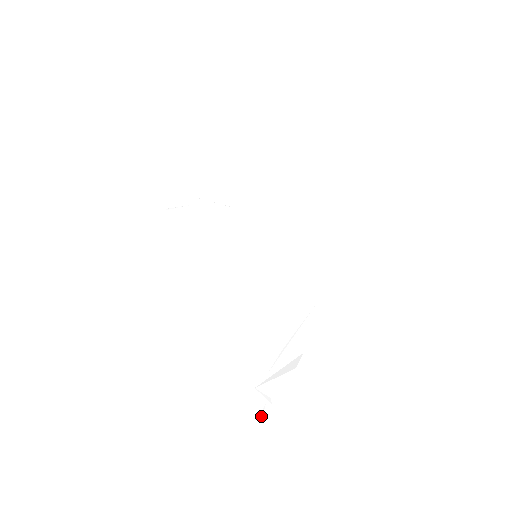
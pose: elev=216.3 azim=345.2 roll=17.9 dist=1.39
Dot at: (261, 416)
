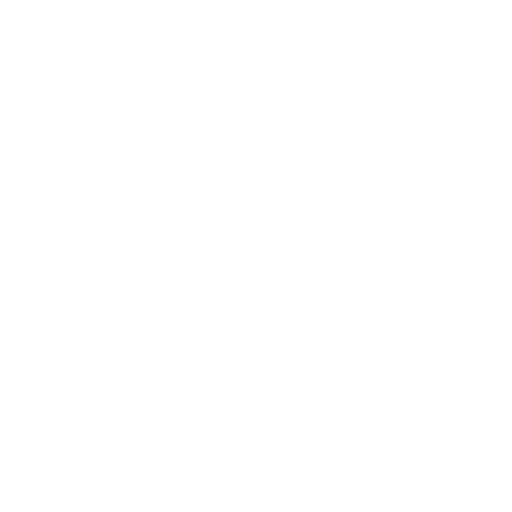
Dot at: (386, 358)
